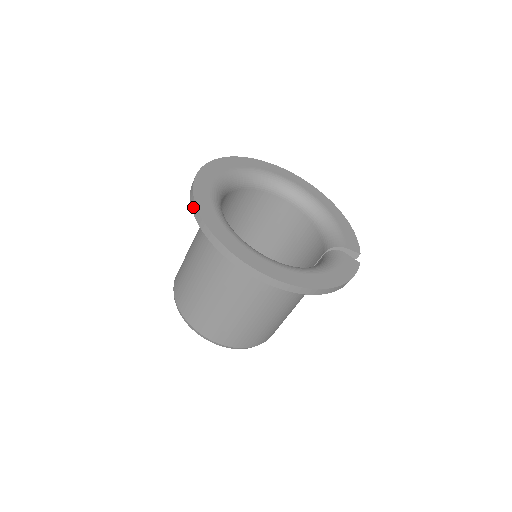
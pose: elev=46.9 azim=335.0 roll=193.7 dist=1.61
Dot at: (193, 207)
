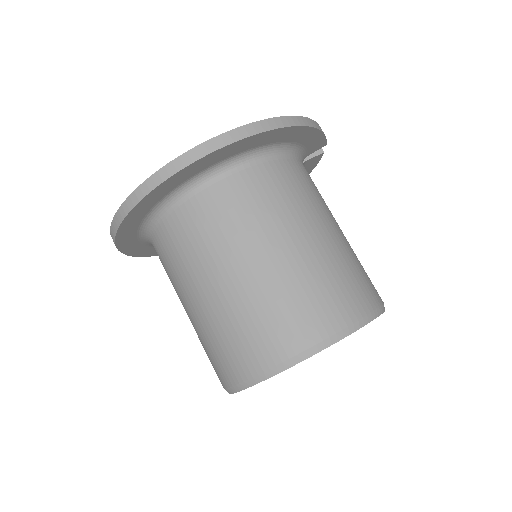
Dot at: (115, 226)
